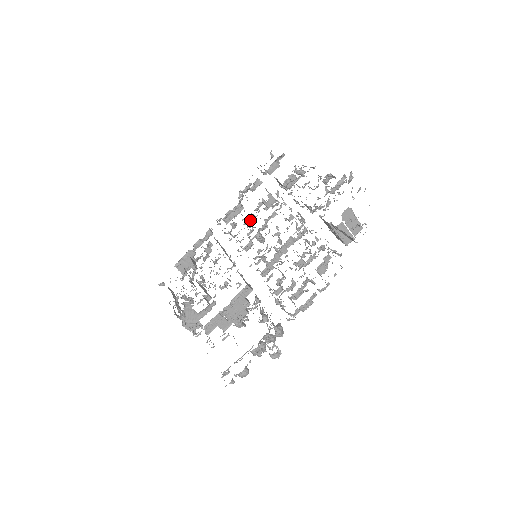
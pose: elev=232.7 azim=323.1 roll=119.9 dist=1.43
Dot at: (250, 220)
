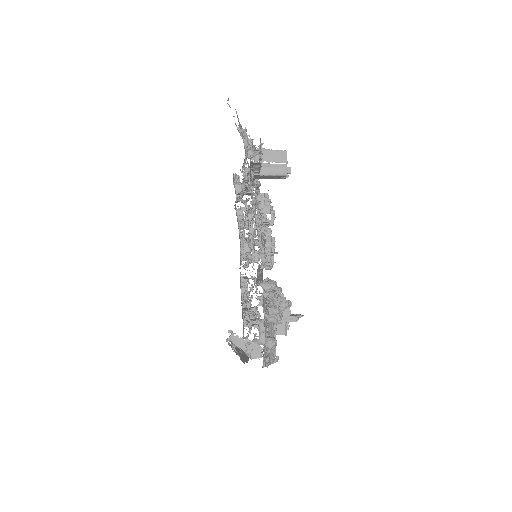
Dot at: occluded
